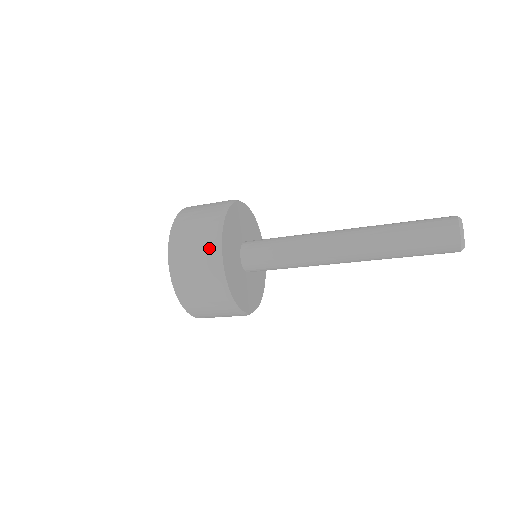
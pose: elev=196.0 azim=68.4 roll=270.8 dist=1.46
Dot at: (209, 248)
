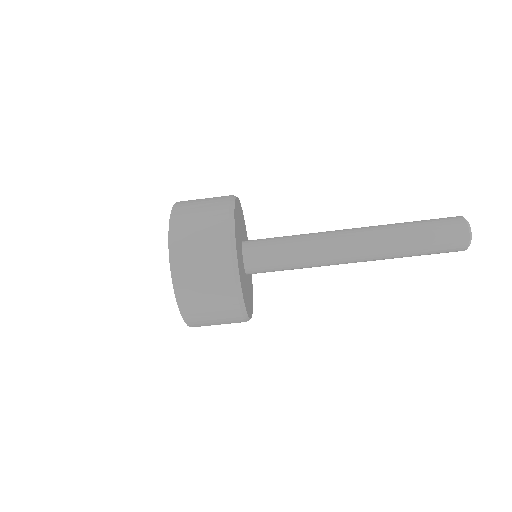
Dot at: (223, 196)
